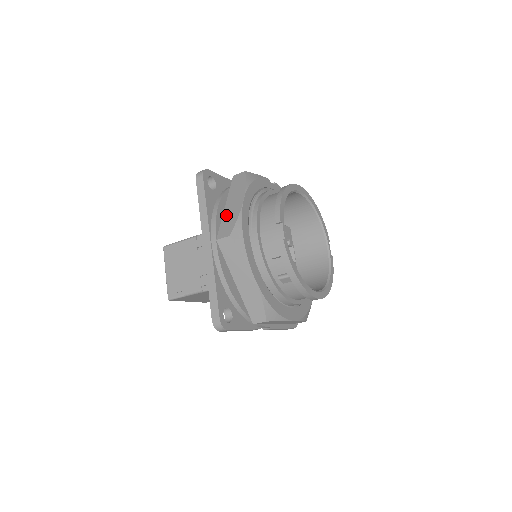
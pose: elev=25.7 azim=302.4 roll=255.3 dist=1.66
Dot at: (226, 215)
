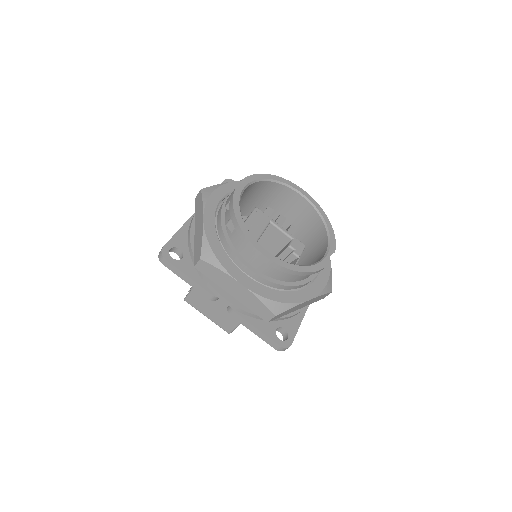
Dot at: occluded
